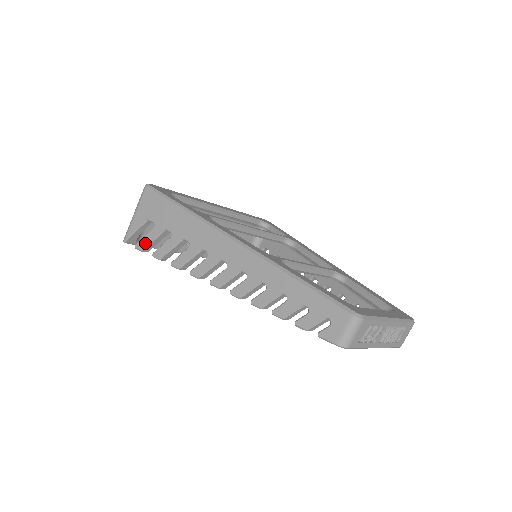
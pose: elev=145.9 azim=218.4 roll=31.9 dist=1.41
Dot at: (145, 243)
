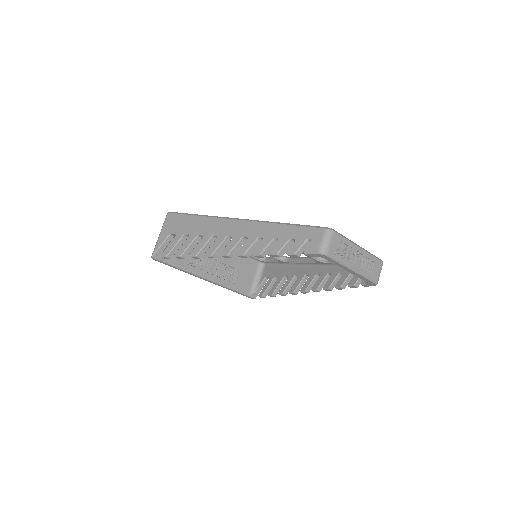
Dot at: (169, 250)
